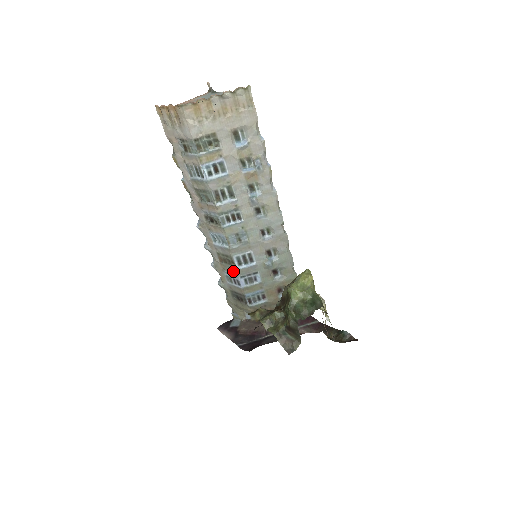
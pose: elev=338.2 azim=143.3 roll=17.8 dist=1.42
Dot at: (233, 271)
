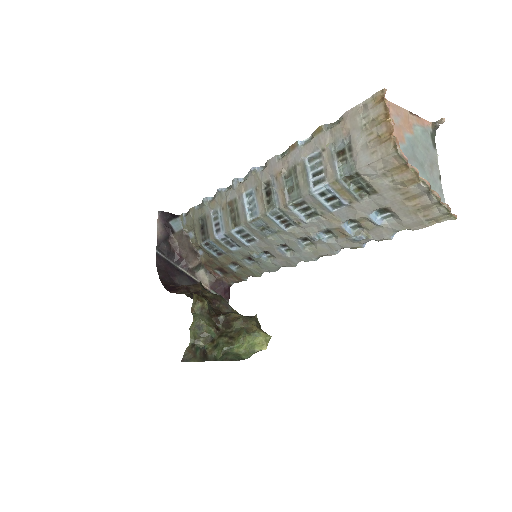
Dot at: (227, 224)
